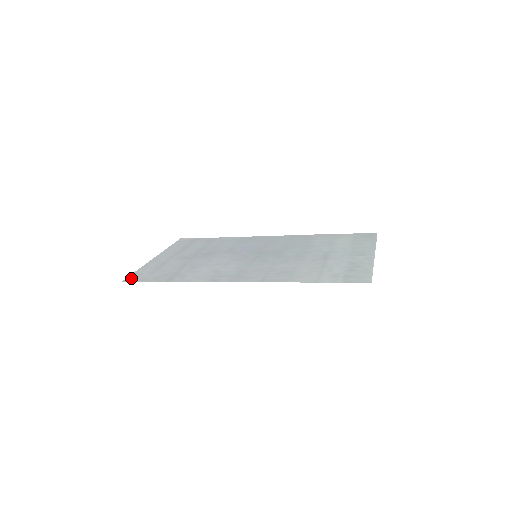
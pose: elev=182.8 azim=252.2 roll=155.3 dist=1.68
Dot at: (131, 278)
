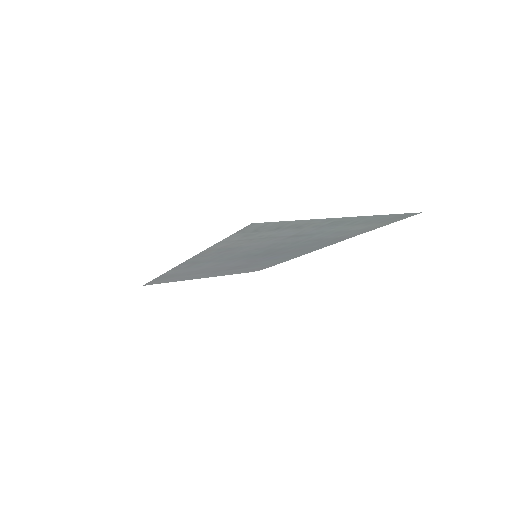
Dot at: (151, 284)
